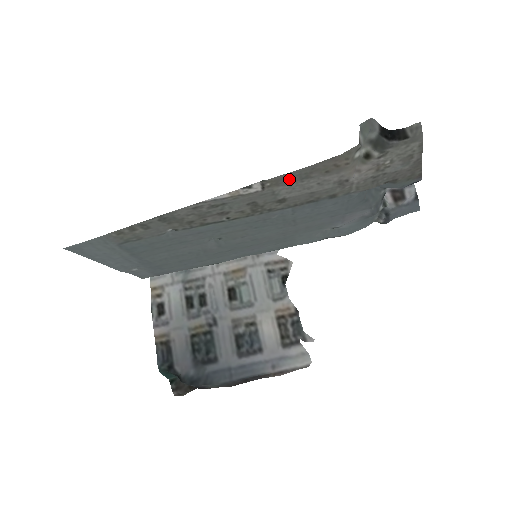
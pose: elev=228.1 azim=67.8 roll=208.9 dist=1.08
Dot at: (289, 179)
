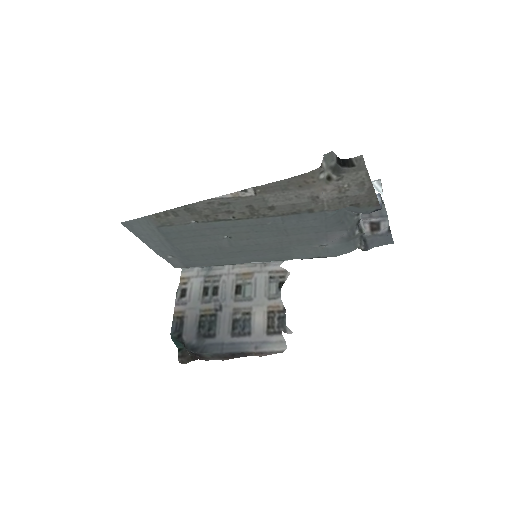
Dot at: (273, 188)
